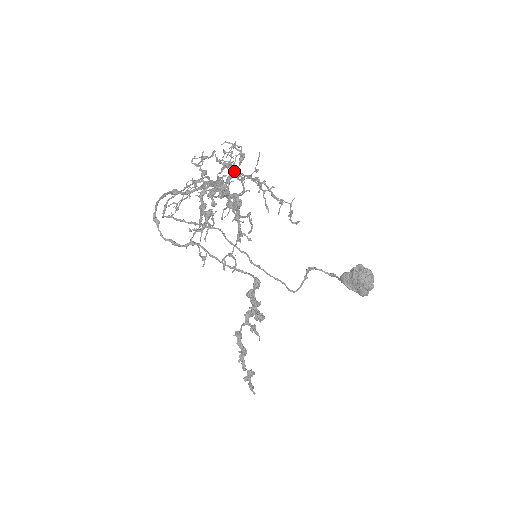
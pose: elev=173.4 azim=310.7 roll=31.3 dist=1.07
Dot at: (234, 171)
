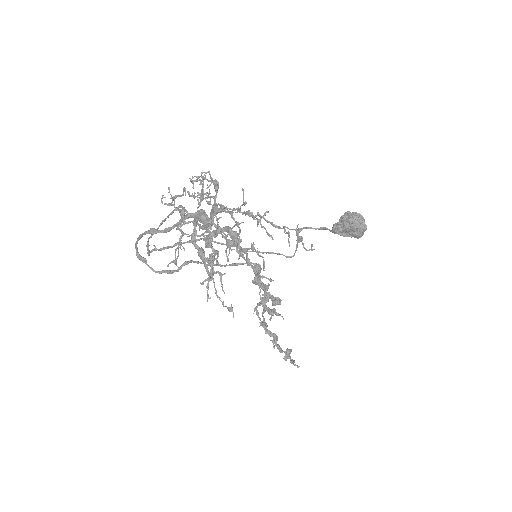
Dot at: (216, 205)
